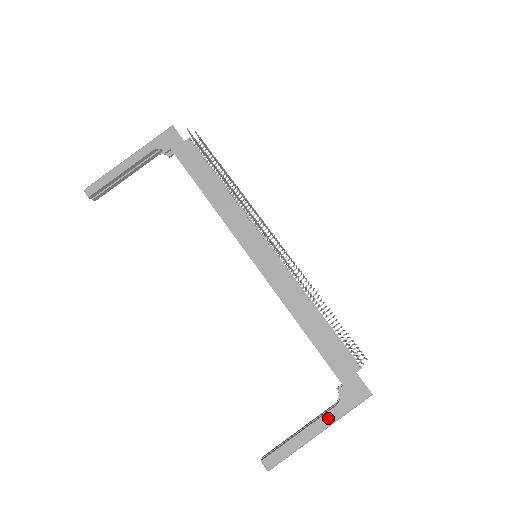
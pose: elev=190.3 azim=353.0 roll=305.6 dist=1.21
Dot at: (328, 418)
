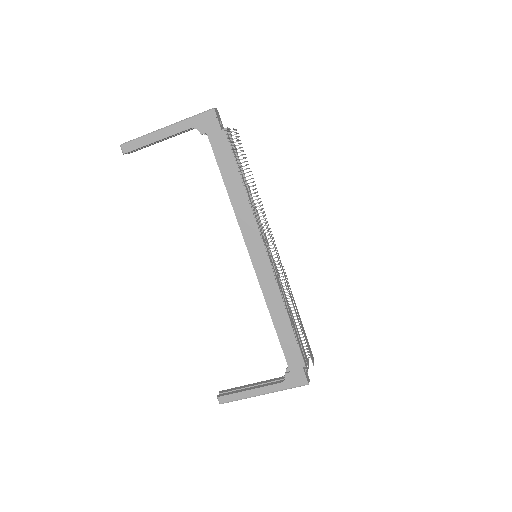
Dot at: (272, 388)
